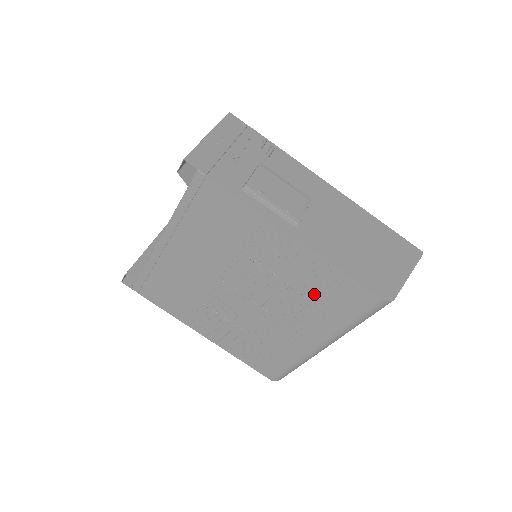
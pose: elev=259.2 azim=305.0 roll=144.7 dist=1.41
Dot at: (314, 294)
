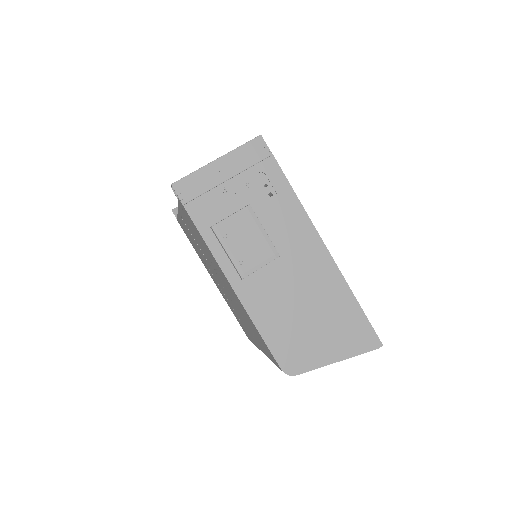
Dot at: (251, 326)
